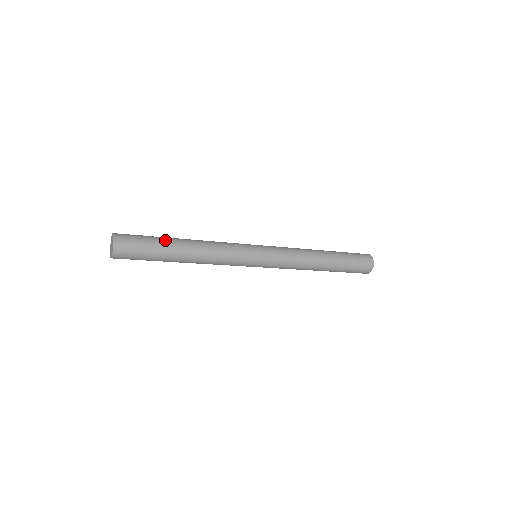
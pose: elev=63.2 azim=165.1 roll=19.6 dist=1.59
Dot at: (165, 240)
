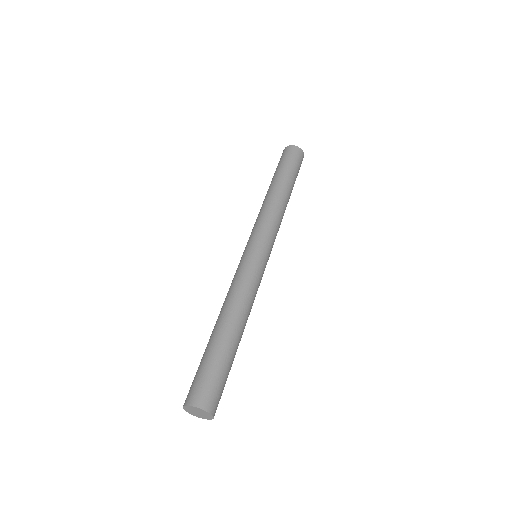
Dot at: (220, 347)
